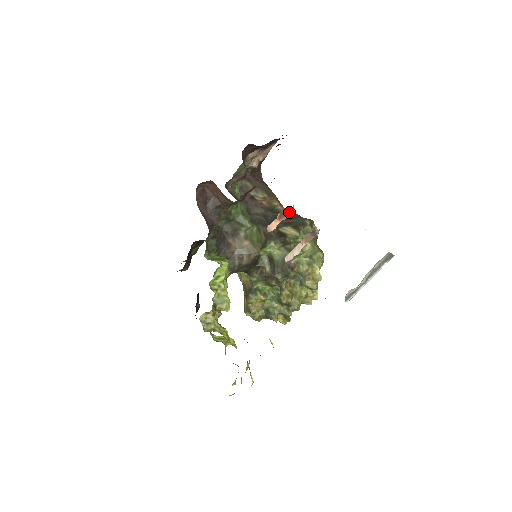
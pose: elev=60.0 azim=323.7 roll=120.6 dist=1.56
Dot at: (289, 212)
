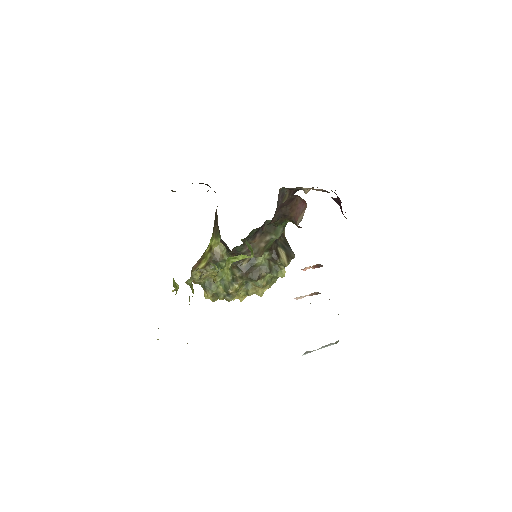
Dot at: (319, 267)
